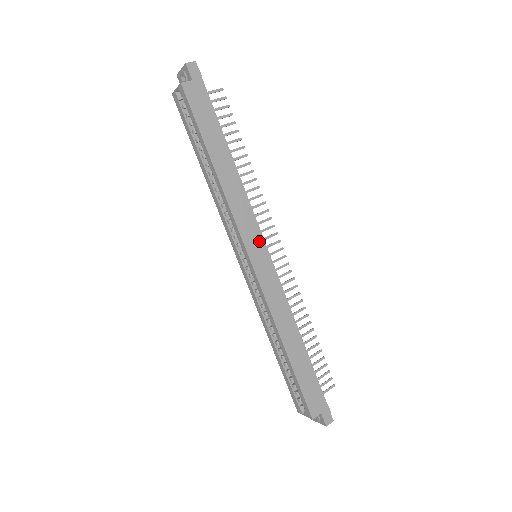
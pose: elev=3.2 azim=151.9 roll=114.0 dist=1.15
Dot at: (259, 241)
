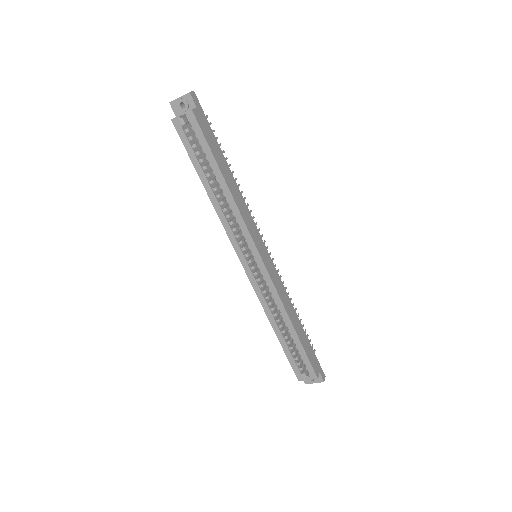
Dot at: (261, 242)
